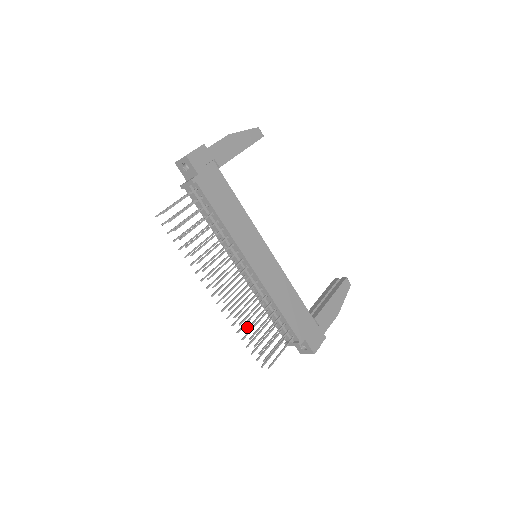
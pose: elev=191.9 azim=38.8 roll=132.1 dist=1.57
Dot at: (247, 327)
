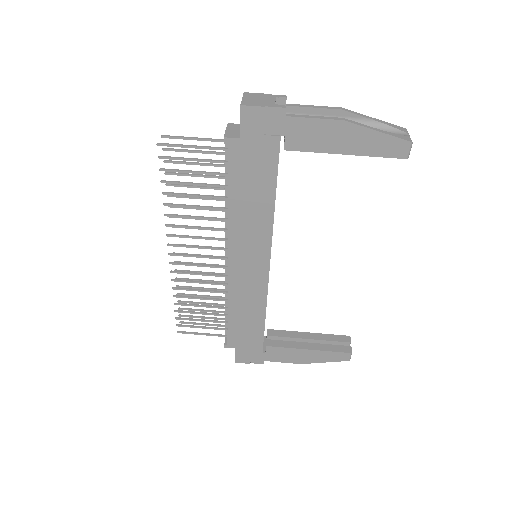
Dot at: (181, 295)
